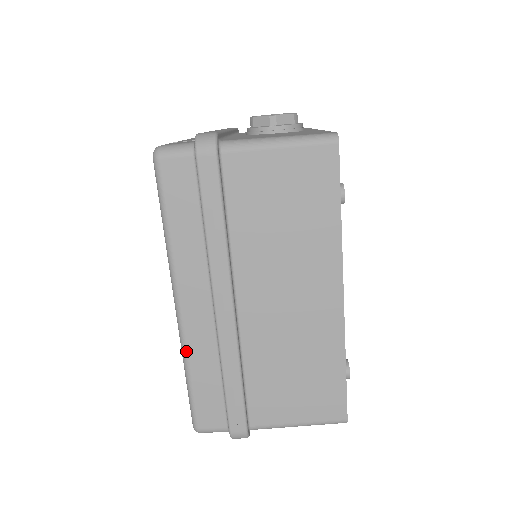
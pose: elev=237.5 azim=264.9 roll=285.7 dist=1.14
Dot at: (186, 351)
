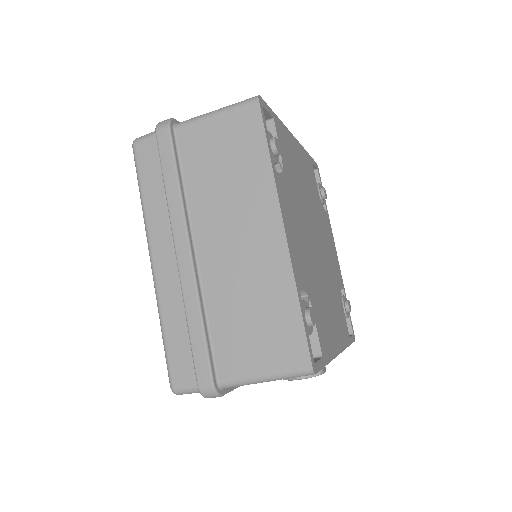
Dot at: (159, 303)
